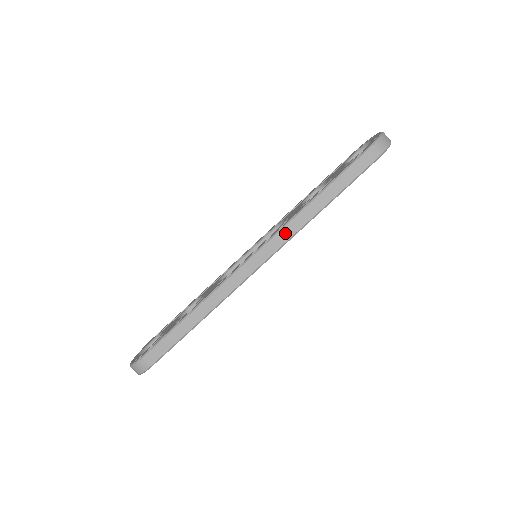
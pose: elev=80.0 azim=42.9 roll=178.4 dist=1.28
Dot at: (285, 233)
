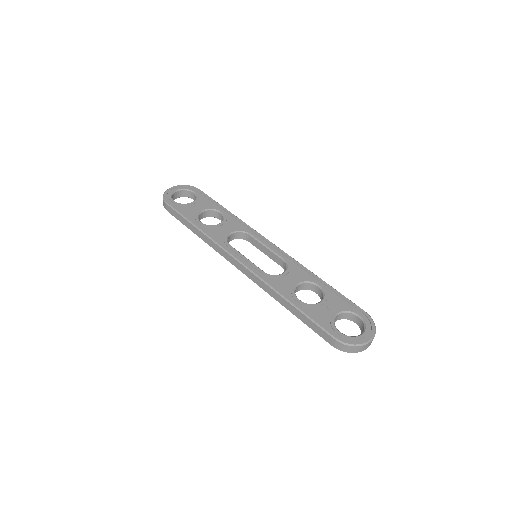
Dot at: (261, 283)
